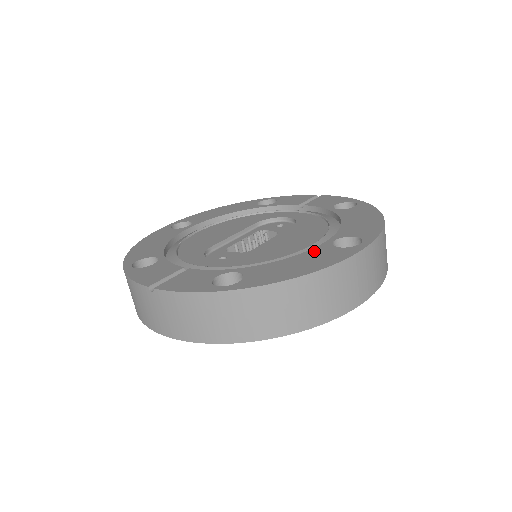
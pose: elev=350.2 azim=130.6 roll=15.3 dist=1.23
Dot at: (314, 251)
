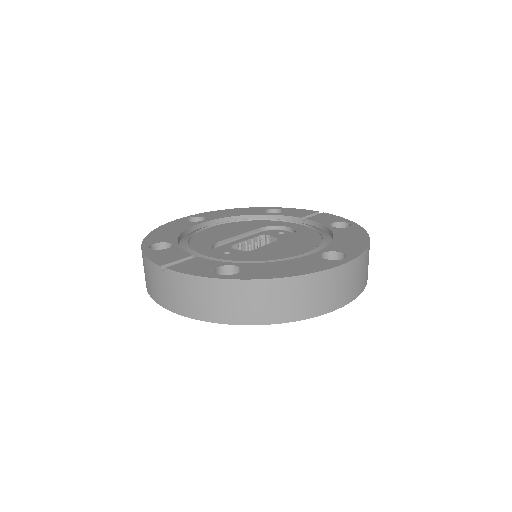
Dot at: (304, 259)
